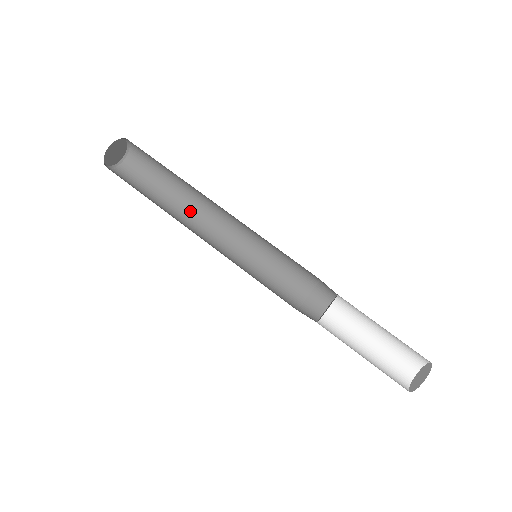
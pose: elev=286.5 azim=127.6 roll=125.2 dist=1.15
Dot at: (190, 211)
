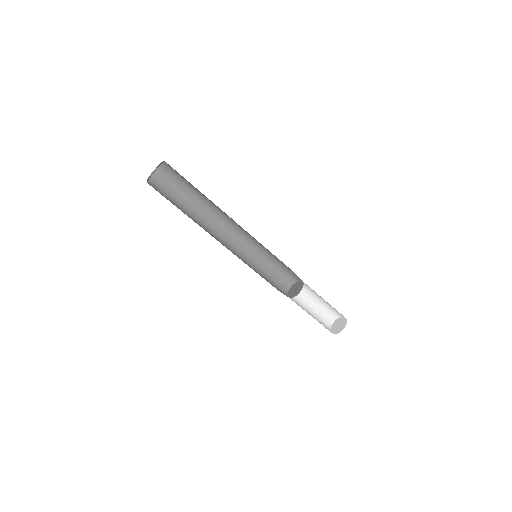
Dot at: (208, 216)
